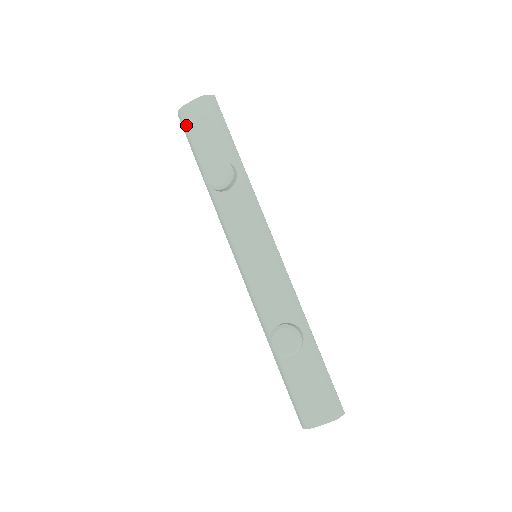
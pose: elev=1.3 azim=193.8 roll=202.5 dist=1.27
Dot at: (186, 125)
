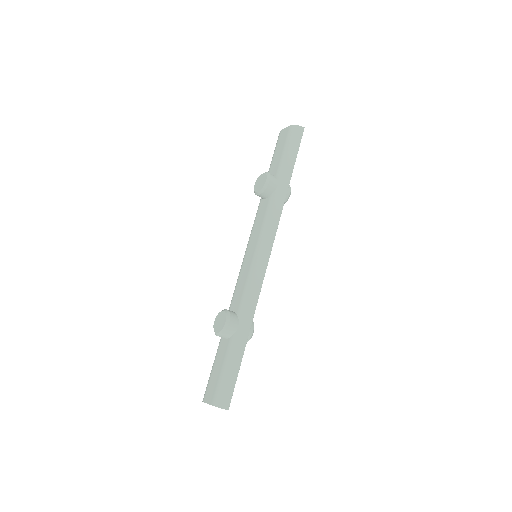
Dot at: (276, 145)
